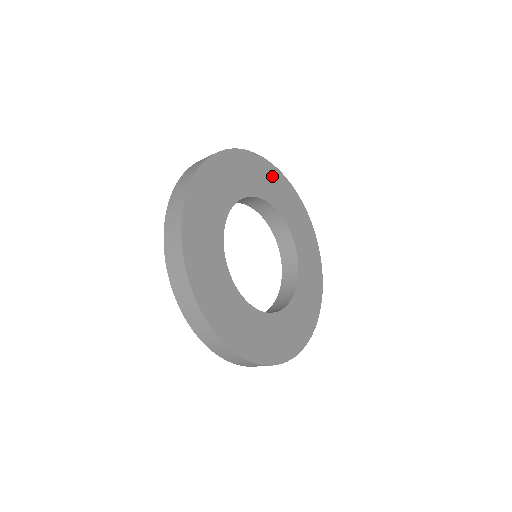
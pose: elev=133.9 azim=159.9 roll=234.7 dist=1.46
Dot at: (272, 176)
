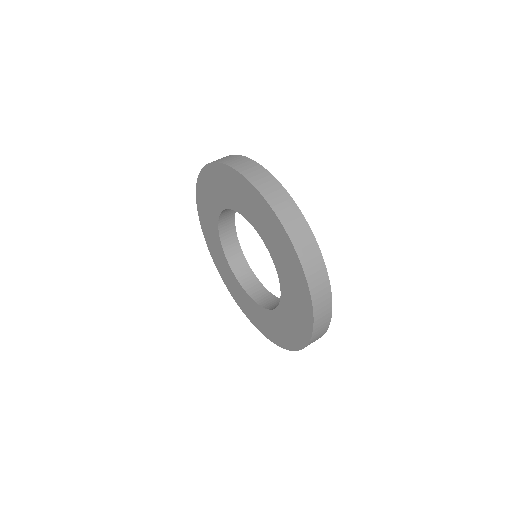
Dot at: occluded
